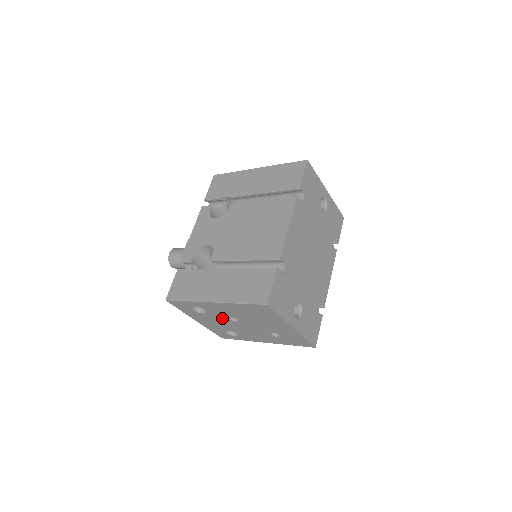
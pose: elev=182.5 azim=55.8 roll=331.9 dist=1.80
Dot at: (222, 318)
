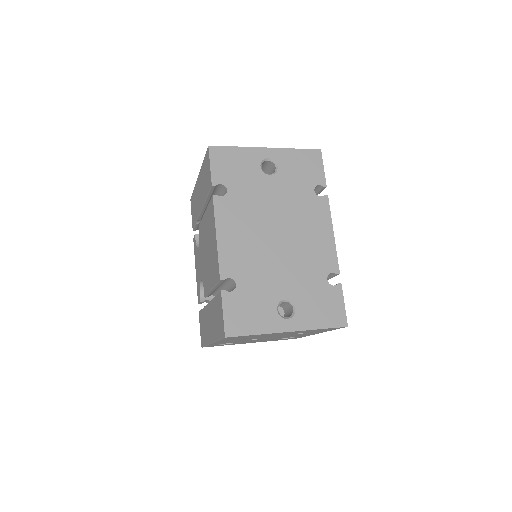
Dot at: occluded
